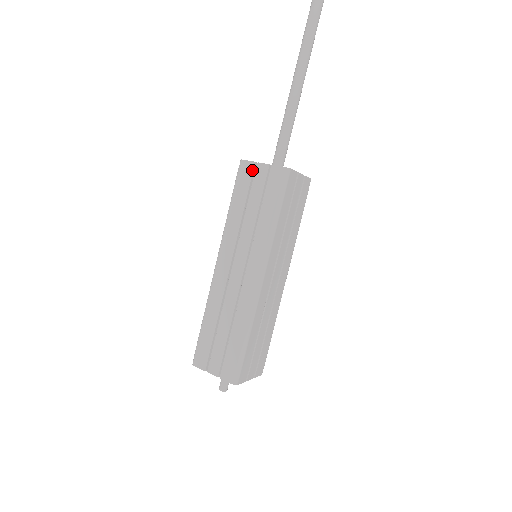
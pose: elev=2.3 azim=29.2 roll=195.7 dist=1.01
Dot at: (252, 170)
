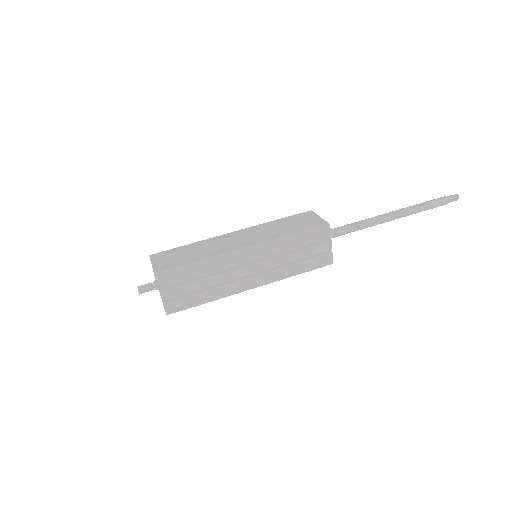
Dot at: (310, 215)
